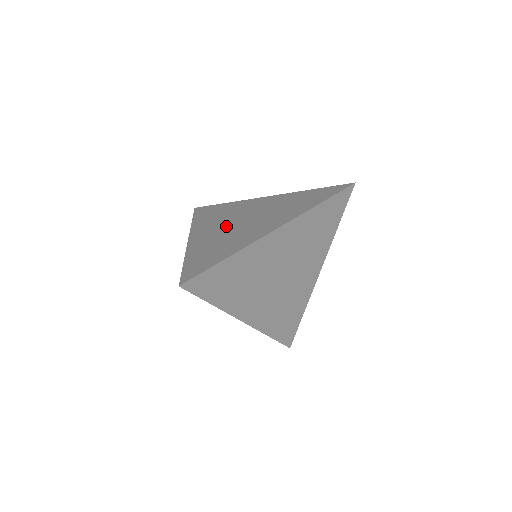
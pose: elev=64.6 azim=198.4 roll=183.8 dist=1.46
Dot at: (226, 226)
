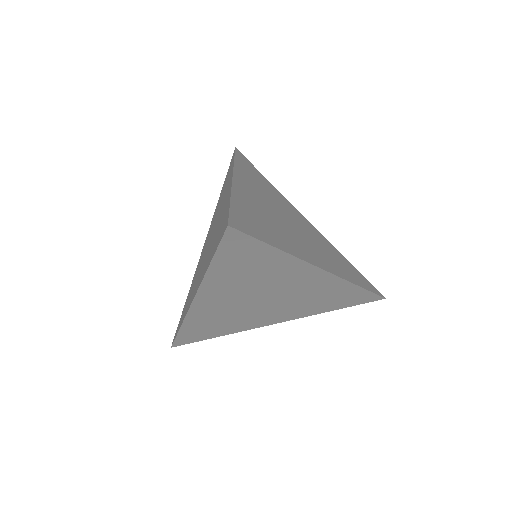
Dot at: (204, 257)
